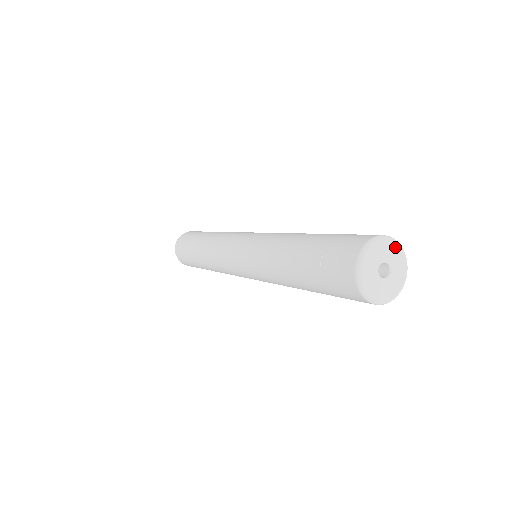
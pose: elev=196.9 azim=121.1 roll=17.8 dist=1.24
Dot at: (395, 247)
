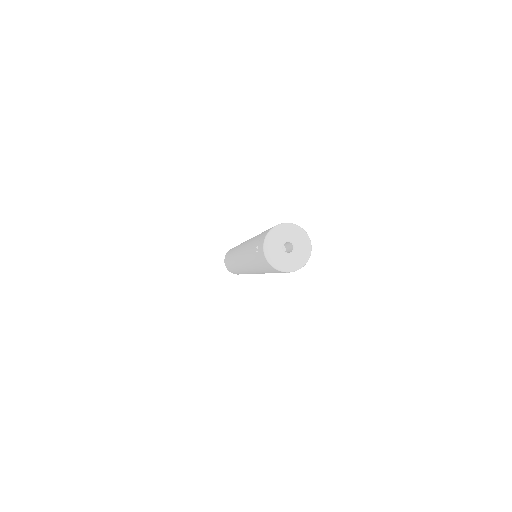
Dot at: (294, 229)
